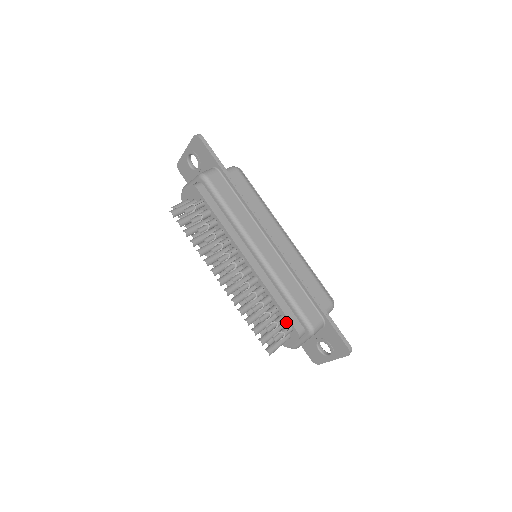
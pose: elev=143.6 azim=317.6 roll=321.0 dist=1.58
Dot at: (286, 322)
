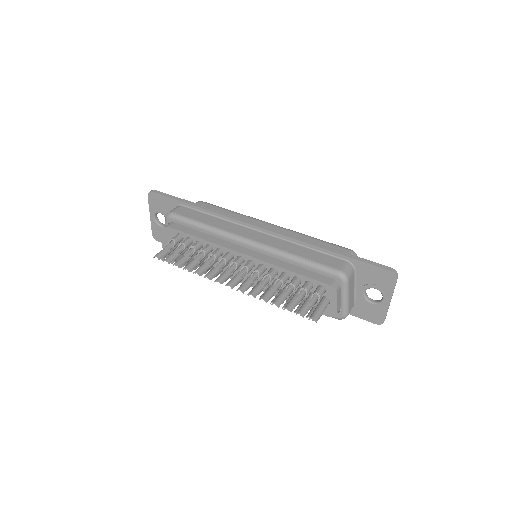
Dot at: (314, 285)
